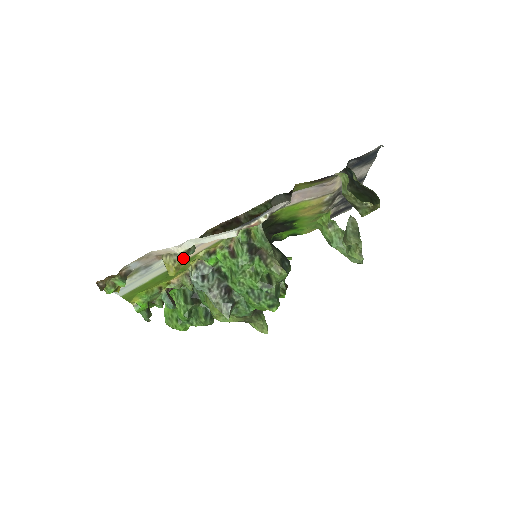
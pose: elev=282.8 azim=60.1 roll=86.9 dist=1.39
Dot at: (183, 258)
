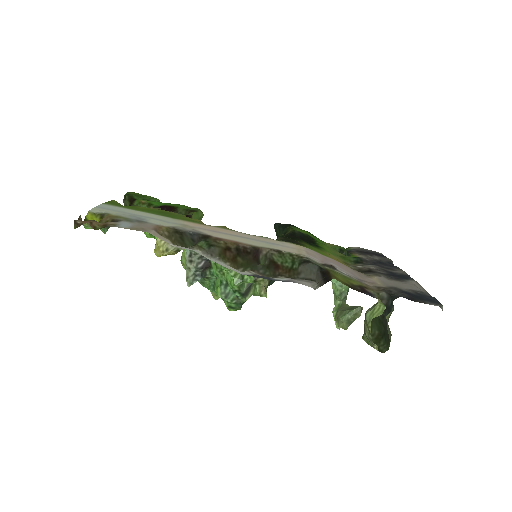
Dot at: (177, 251)
